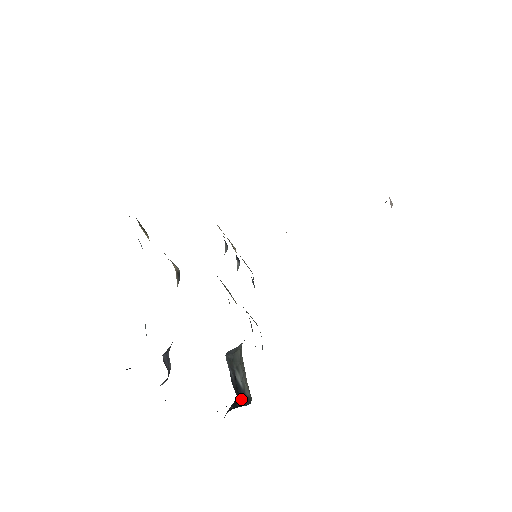
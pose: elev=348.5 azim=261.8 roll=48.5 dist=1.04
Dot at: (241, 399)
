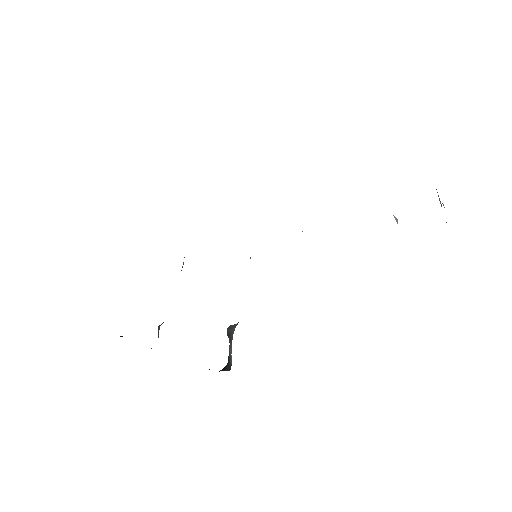
Dot at: (227, 365)
